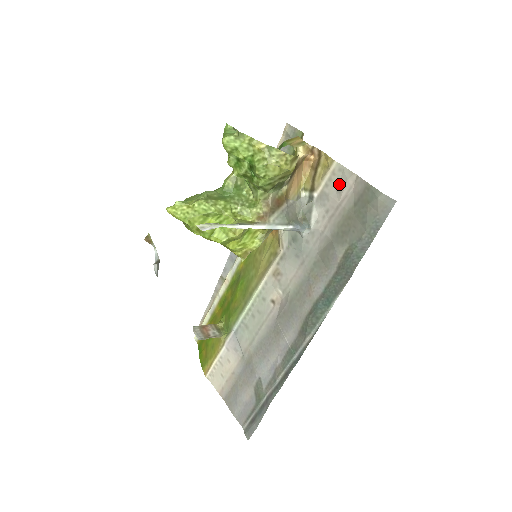
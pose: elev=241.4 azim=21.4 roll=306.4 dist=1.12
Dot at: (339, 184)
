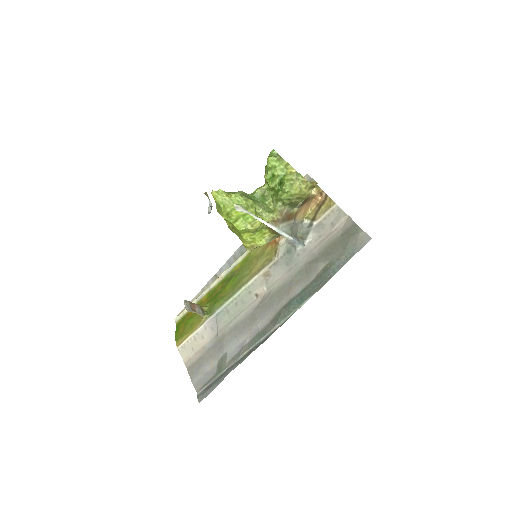
Dot at: (334, 219)
